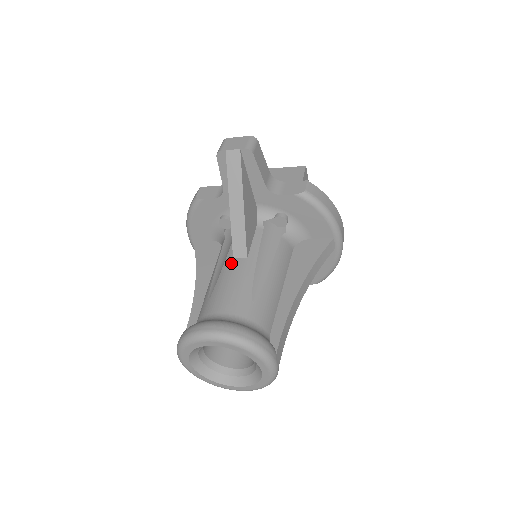
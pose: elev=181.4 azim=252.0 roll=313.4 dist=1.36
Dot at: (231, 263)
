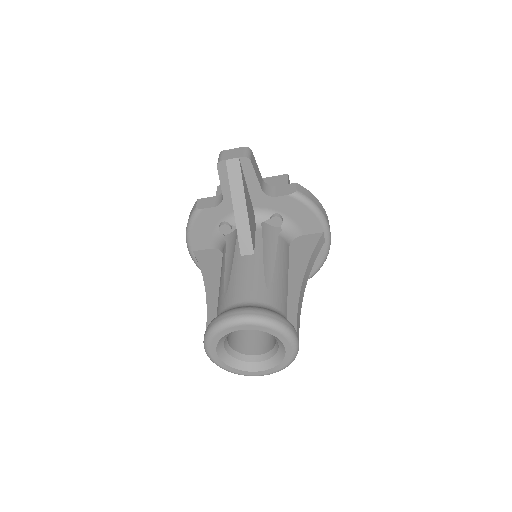
Dot at: (240, 260)
